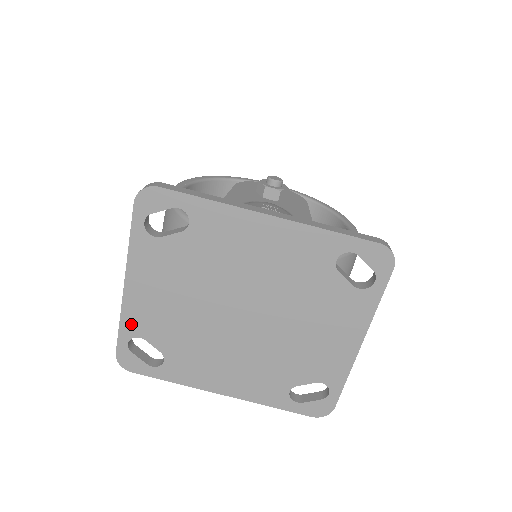
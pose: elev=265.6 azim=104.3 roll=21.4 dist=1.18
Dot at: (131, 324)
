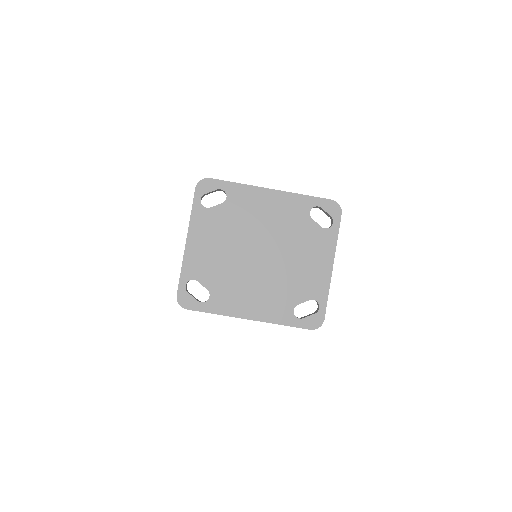
Dot at: (189, 270)
